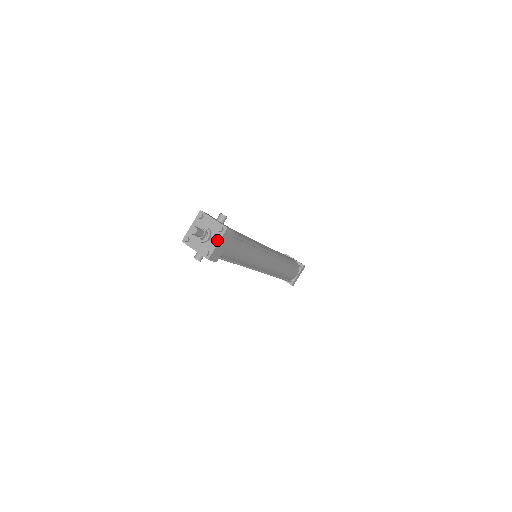
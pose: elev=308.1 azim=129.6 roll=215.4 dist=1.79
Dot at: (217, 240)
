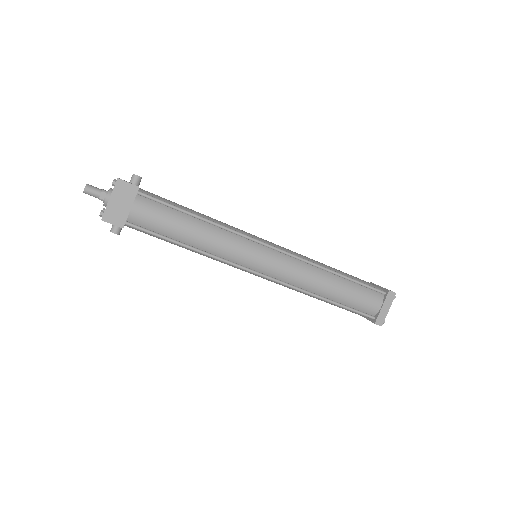
Dot at: (110, 196)
